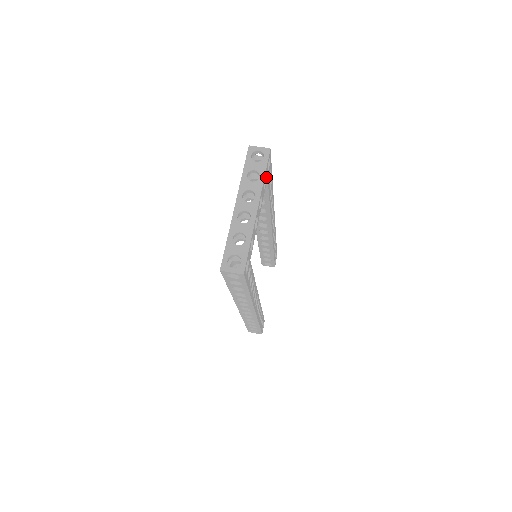
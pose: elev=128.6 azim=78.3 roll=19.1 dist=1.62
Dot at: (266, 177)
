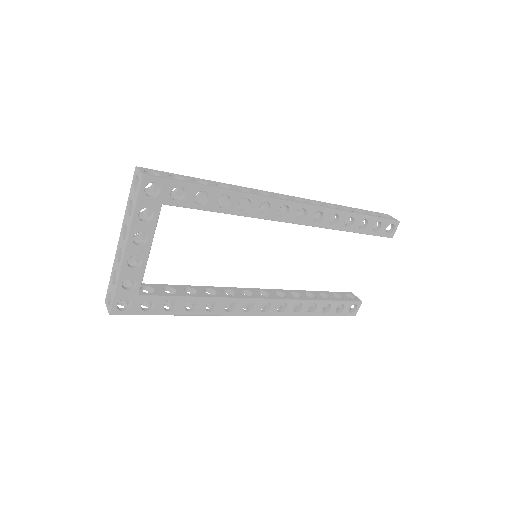
Dot at: (151, 207)
